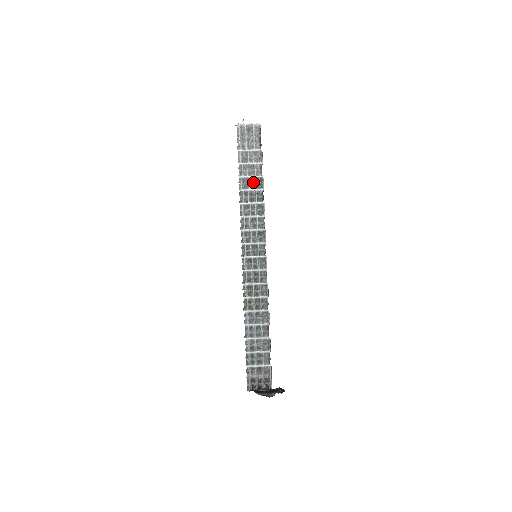
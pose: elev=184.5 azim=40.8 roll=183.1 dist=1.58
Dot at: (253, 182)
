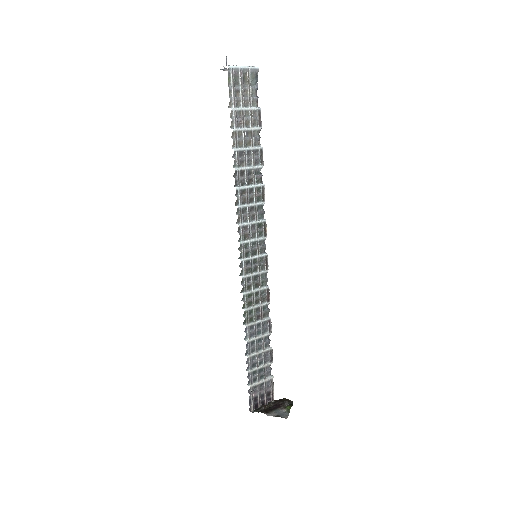
Dot at: (251, 156)
